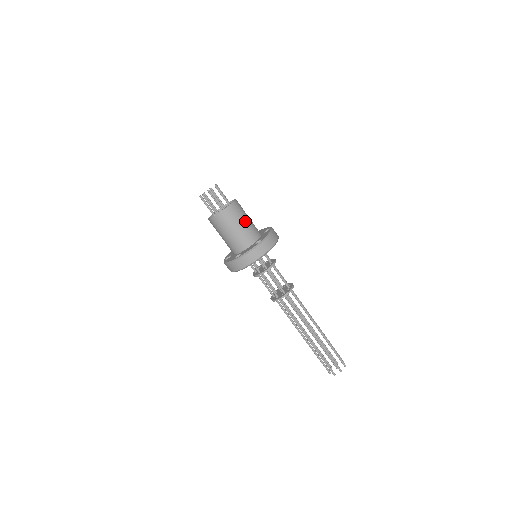
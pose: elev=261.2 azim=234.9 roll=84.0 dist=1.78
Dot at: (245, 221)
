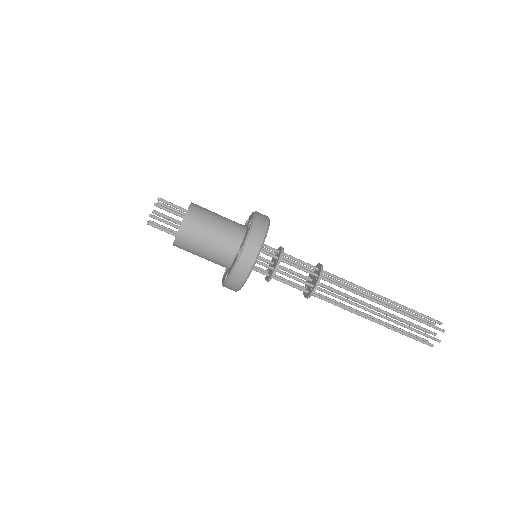
Dot at: (212, 231)
